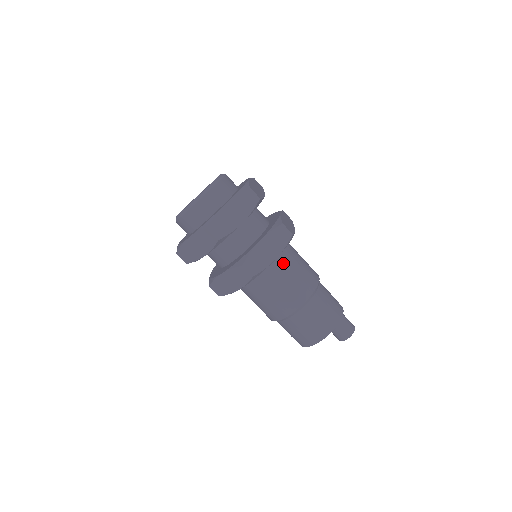
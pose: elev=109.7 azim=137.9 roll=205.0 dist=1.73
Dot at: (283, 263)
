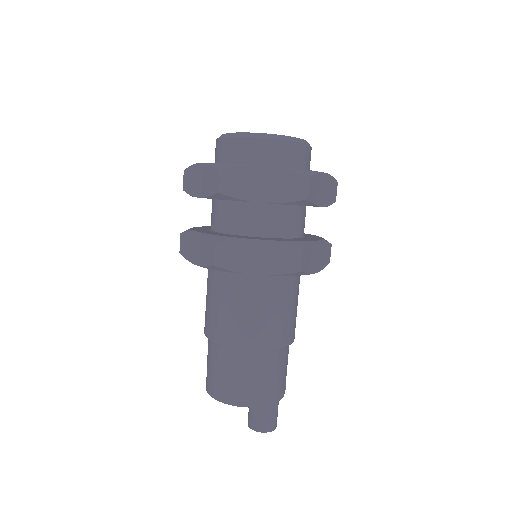
Dot at: (265, 289)
